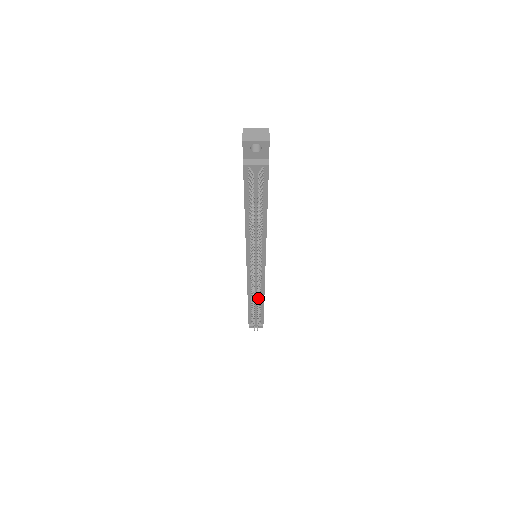
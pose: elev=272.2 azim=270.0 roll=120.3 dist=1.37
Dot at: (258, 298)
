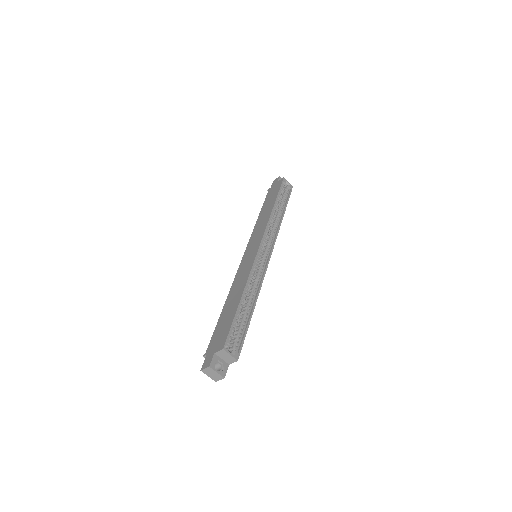
Dot at: occluded
